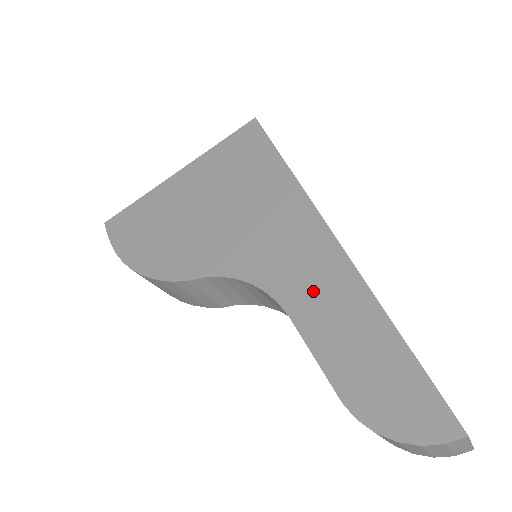
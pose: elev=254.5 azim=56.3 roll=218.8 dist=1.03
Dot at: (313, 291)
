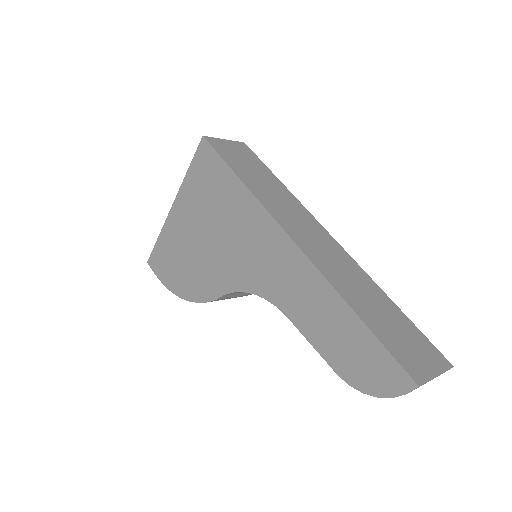
Dot at: (294, 293)
